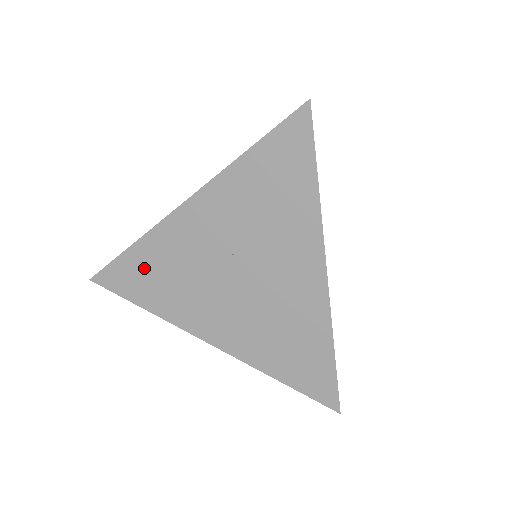
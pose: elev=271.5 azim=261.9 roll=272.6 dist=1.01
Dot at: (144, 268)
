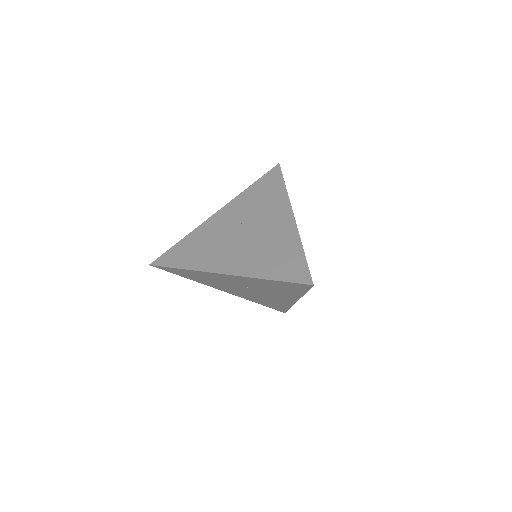
Dot at: (187, 247)
